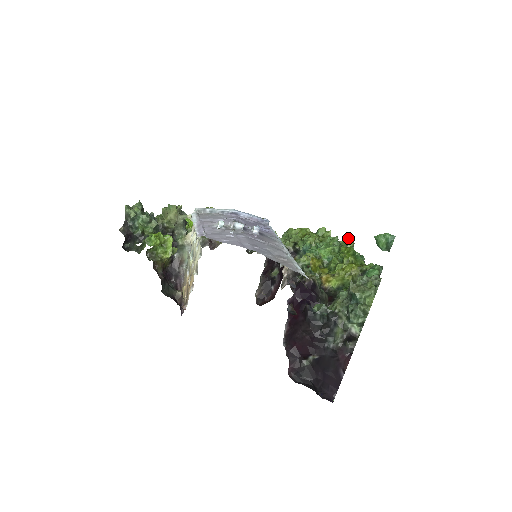
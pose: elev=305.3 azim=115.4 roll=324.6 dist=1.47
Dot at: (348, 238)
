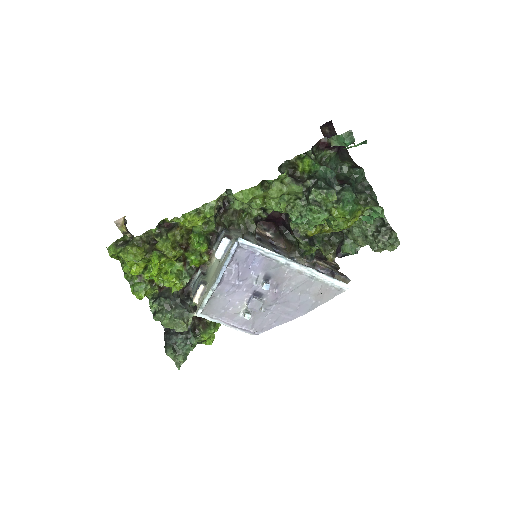
Dot at: (328, 198)
